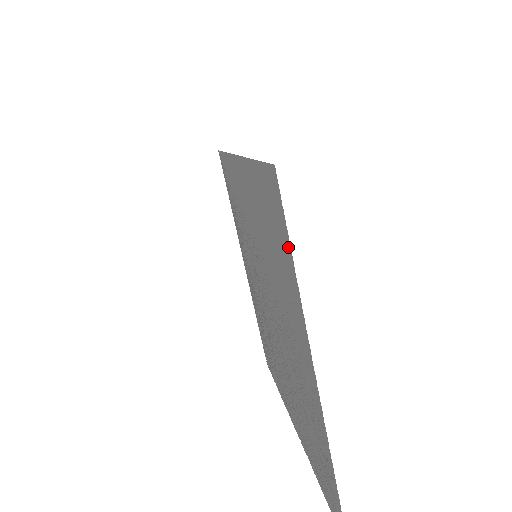
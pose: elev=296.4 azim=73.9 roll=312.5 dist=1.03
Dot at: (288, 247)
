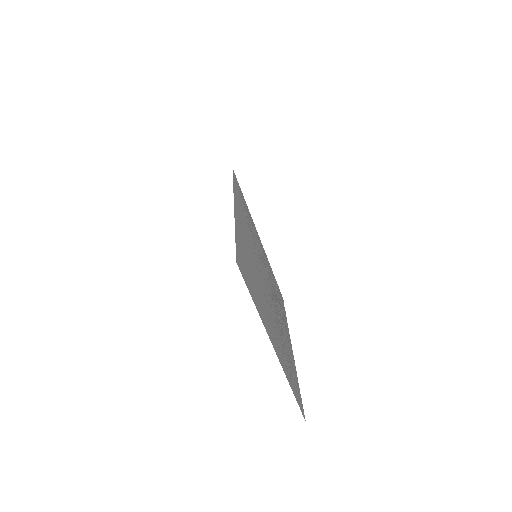
Dot at: (250, 294)
